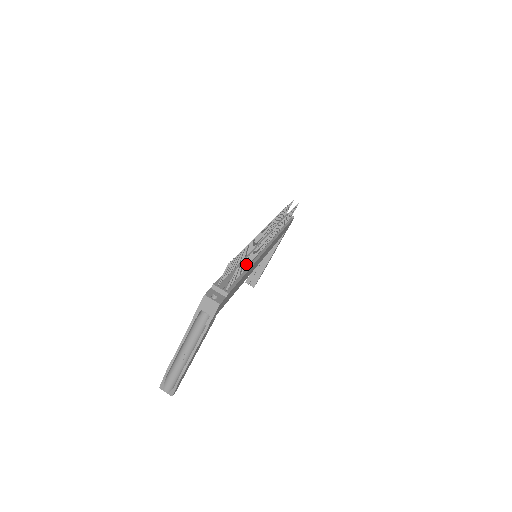
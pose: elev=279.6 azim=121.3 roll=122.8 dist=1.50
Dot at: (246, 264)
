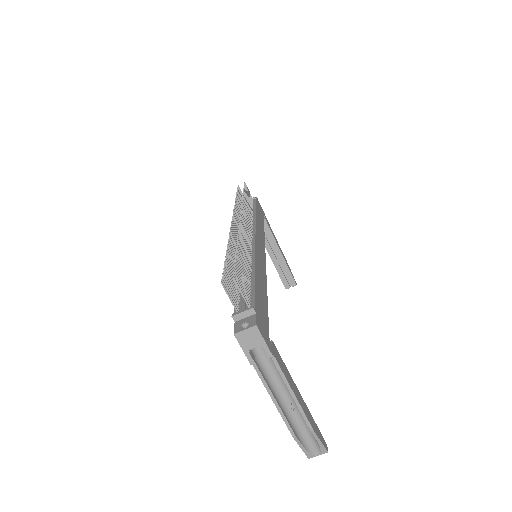
Dot at: (244, 267)
